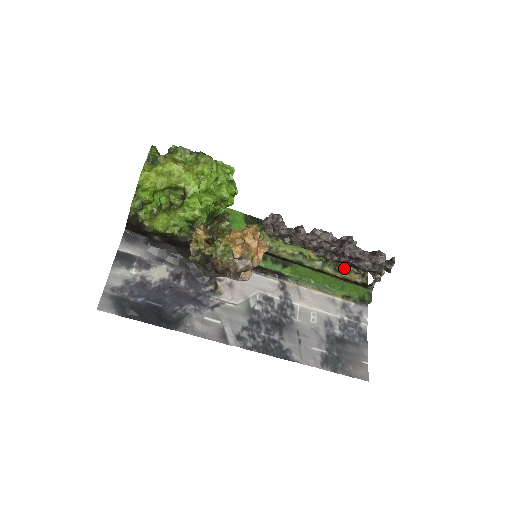
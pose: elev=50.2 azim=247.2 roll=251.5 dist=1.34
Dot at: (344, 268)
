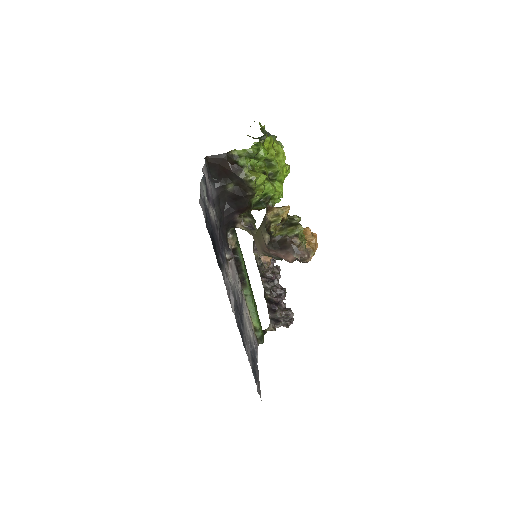
Dot at: occluded
